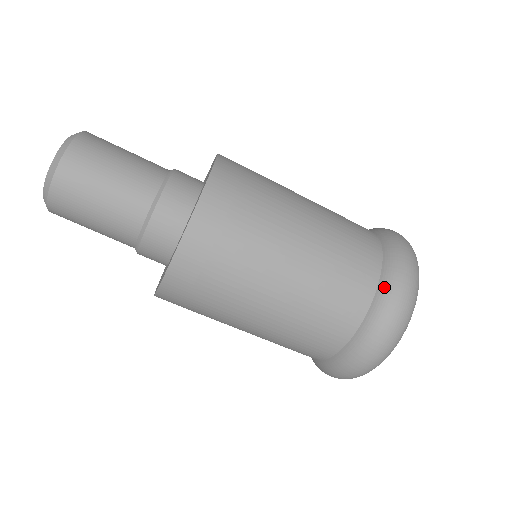
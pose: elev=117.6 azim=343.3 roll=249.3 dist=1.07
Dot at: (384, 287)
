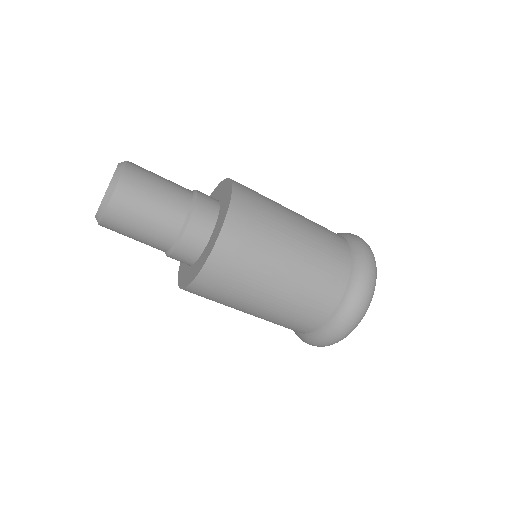
Dot at: (353, 283)
